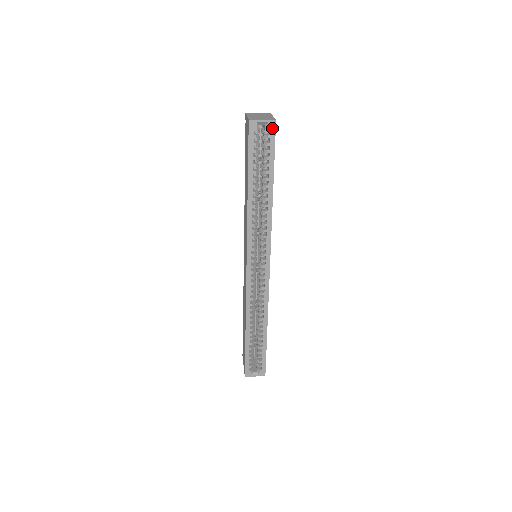
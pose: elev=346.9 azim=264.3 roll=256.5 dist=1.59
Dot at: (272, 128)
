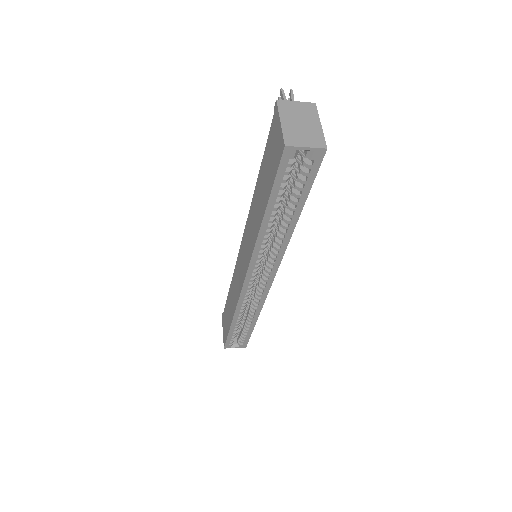
Dot at: (318, 157)
